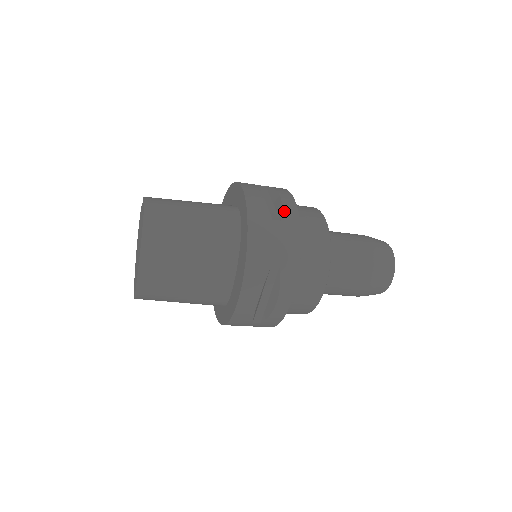
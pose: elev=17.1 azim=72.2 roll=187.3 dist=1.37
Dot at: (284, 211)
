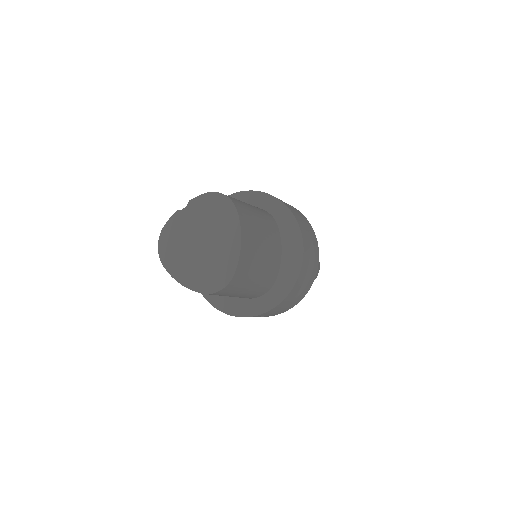
Dot at: (289, 205)
